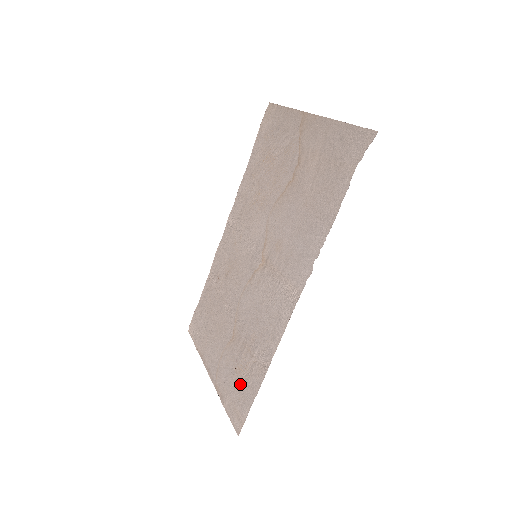
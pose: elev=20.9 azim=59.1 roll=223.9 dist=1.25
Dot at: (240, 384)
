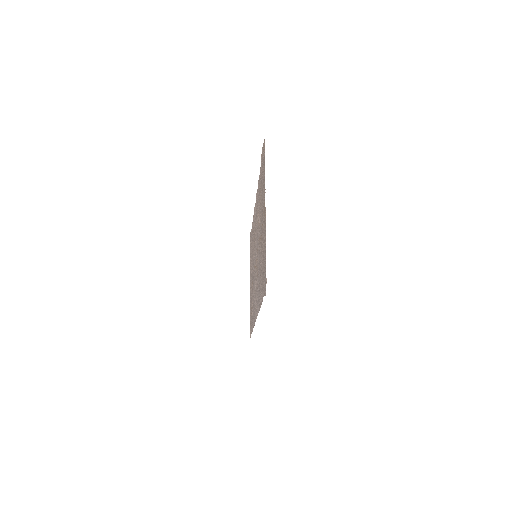
Dot at: (251, 317)
